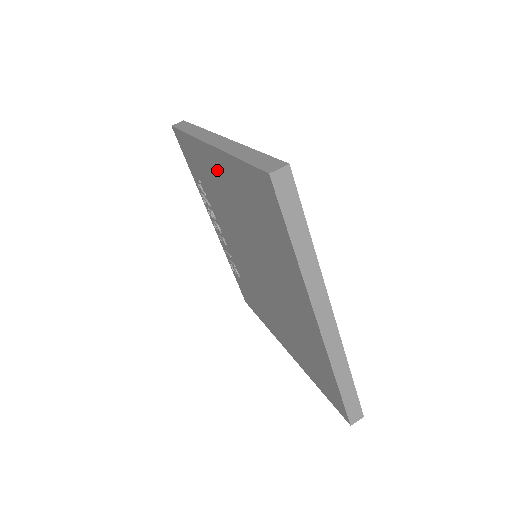
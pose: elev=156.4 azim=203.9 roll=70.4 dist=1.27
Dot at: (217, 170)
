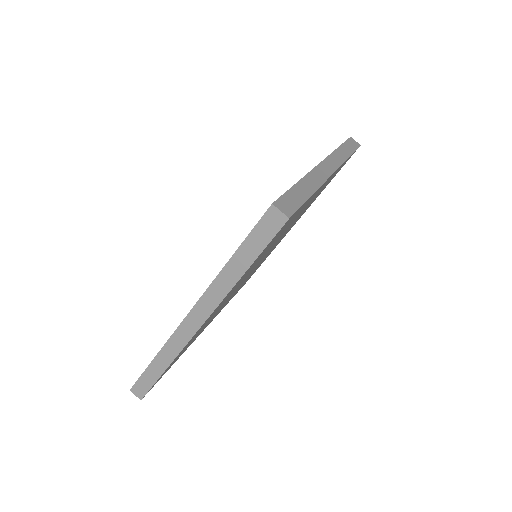
Dot at: occluded
